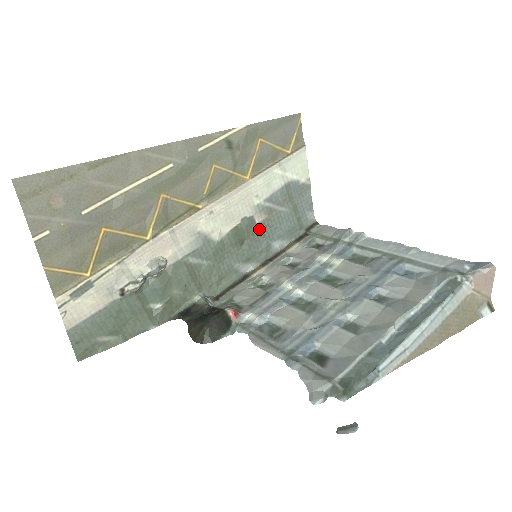
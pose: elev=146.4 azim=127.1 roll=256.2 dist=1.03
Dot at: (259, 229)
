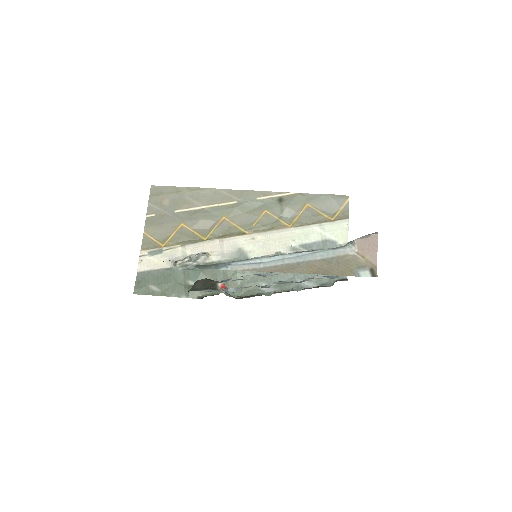
Dot at: occluded
